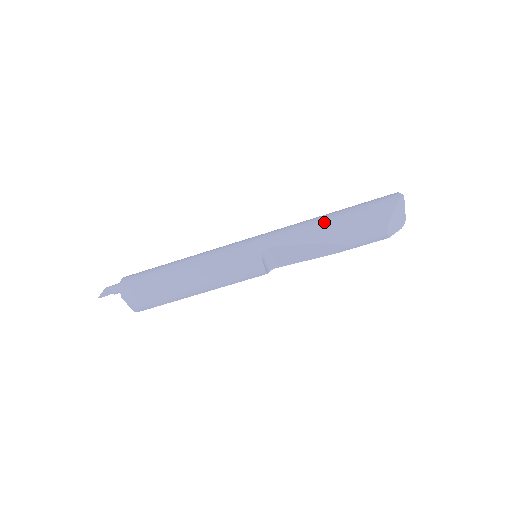
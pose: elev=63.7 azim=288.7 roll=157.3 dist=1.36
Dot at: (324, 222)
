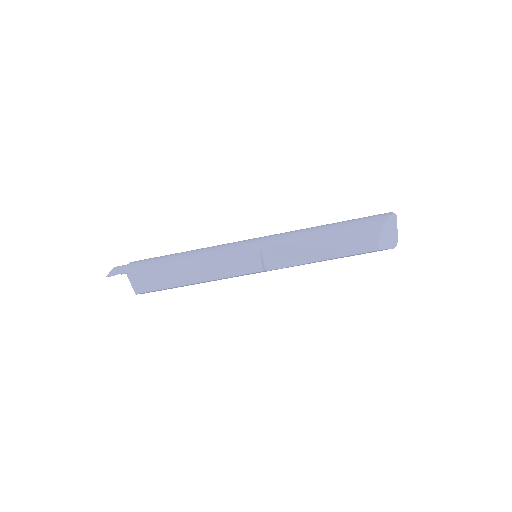
Dot at: (321, 228)
